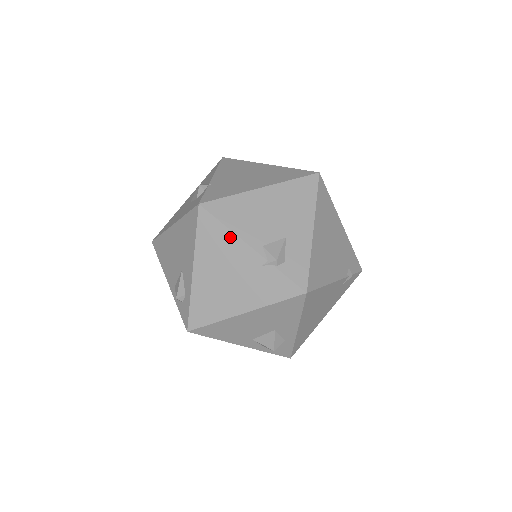
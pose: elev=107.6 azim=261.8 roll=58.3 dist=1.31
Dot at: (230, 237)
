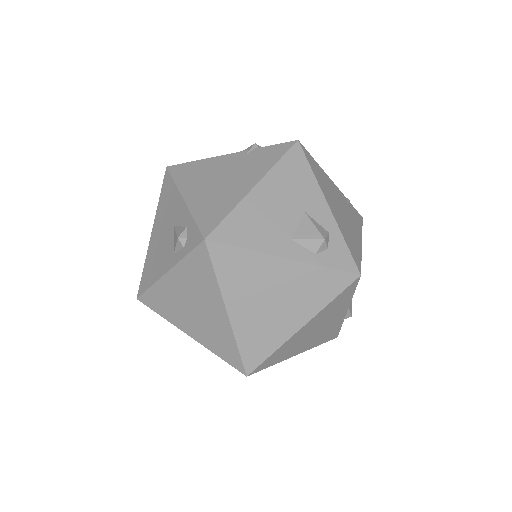
Dot at: (205, 162)
